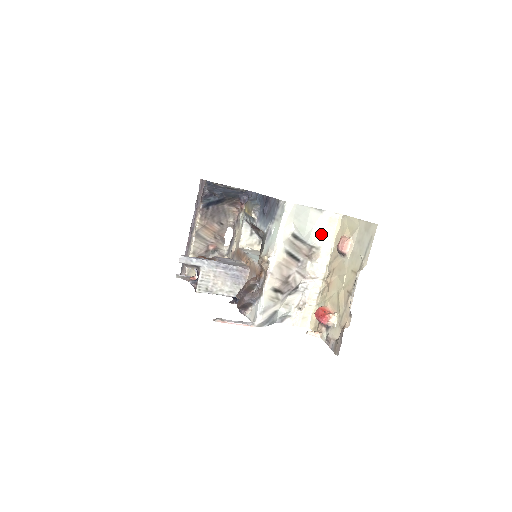
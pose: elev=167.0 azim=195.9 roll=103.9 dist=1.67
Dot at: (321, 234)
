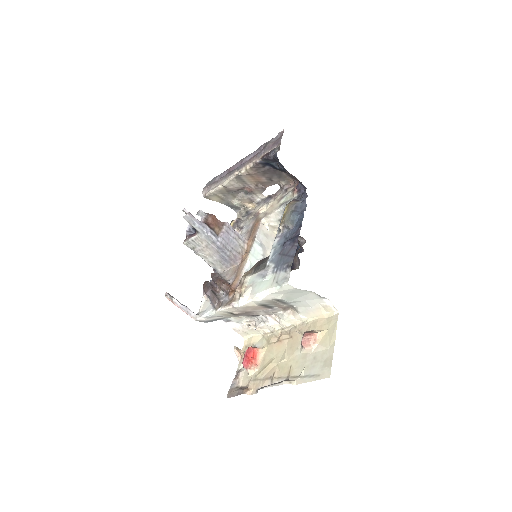
Dot at: (308, 307)
